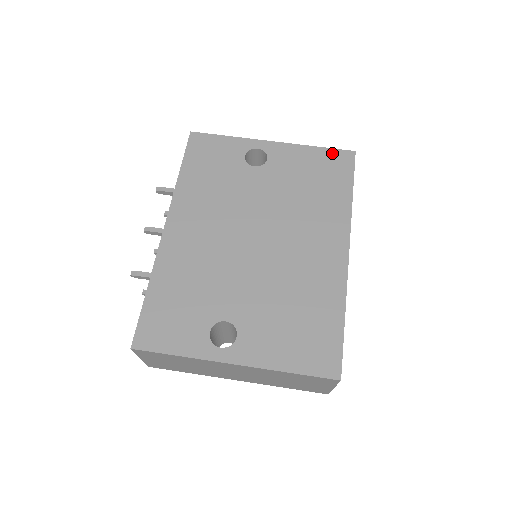
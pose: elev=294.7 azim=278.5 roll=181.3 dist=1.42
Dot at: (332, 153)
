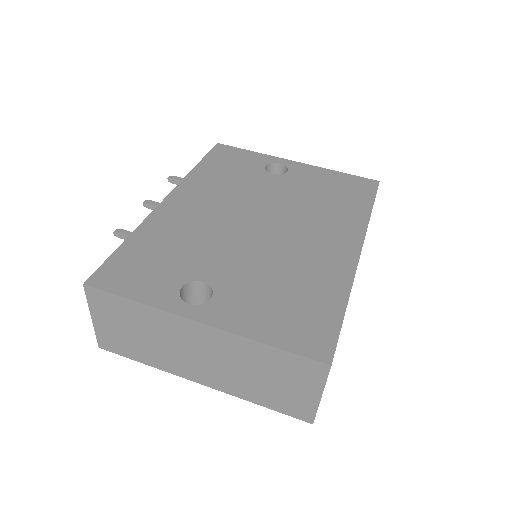
Dot at: (355, 178)
